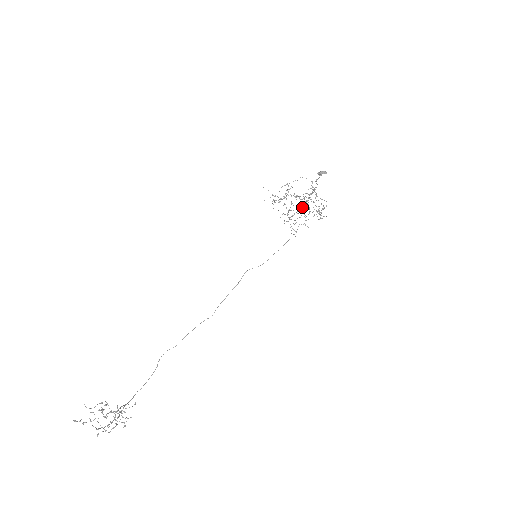
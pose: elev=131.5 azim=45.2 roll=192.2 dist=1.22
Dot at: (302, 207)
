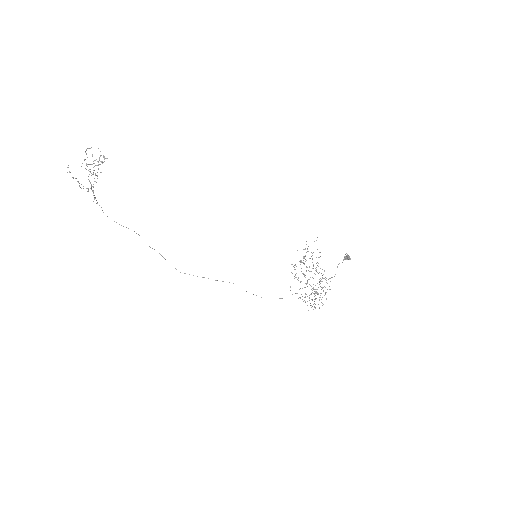
Dot at: occluded
